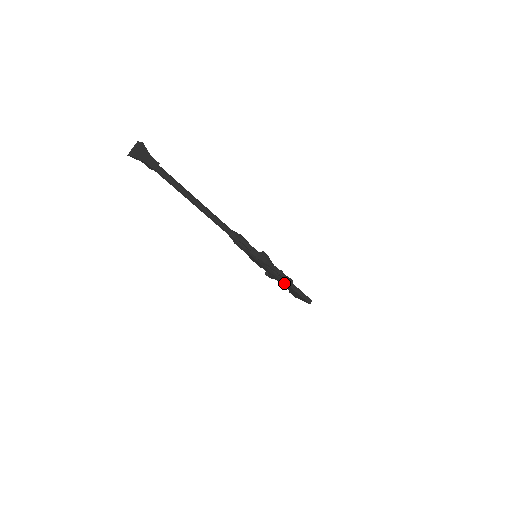
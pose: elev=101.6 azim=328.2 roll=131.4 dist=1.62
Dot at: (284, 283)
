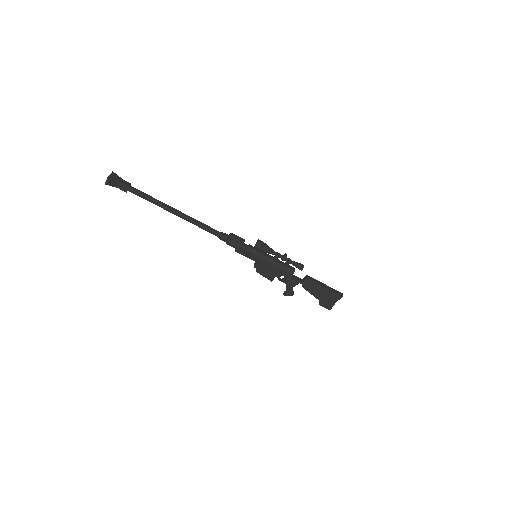
Dot at: (302, 282)
